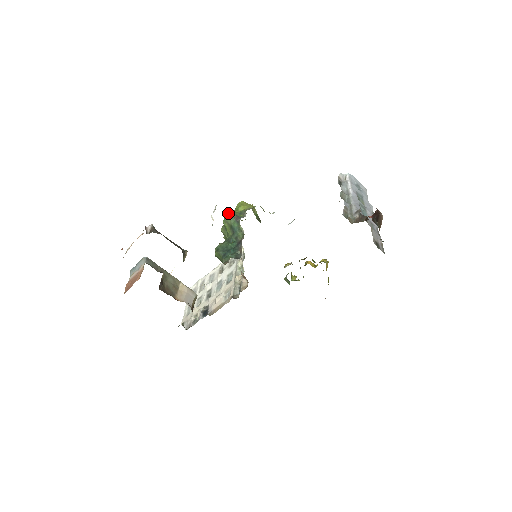
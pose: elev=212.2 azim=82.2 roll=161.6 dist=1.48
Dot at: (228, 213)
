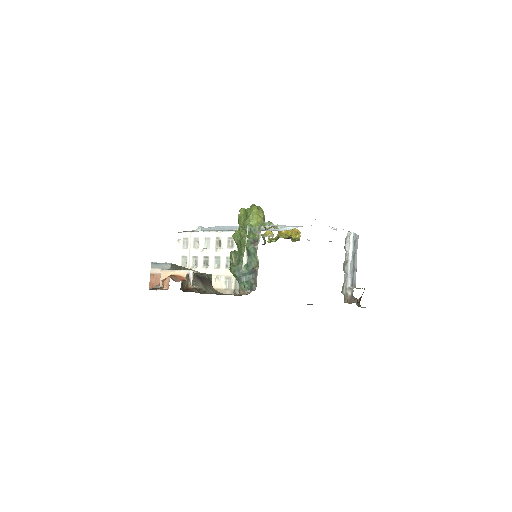
Dot at: occluded
